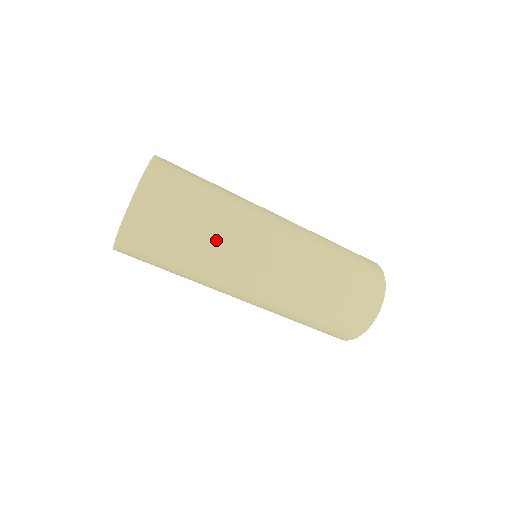
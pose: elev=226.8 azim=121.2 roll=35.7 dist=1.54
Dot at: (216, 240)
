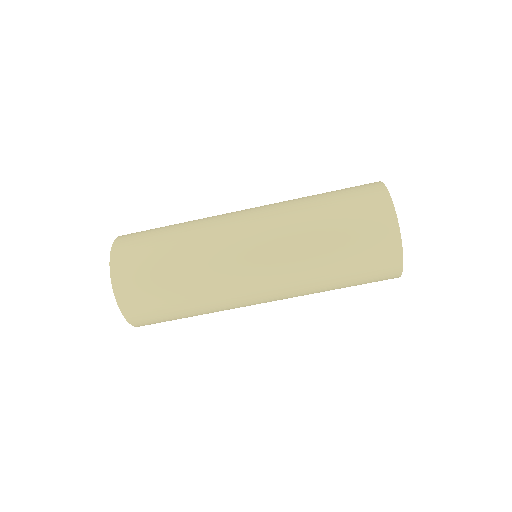
Dot at: (191, 280)
